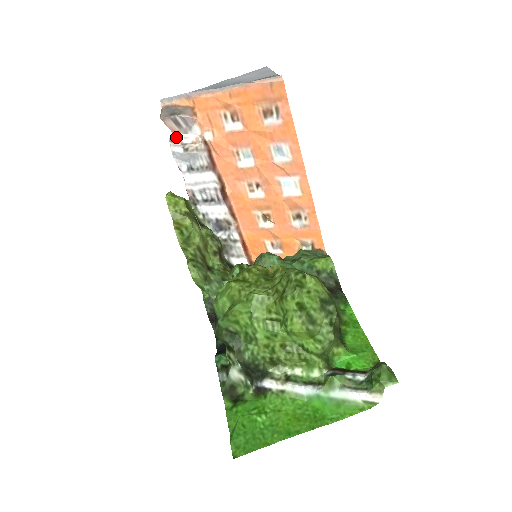
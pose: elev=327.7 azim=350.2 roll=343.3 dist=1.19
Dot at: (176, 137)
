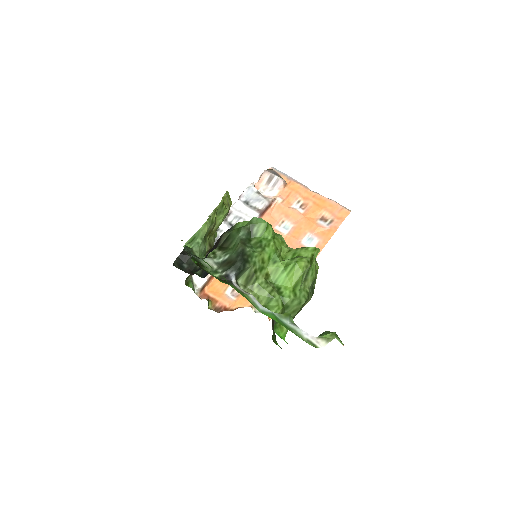
Dot at: (257, 186)
